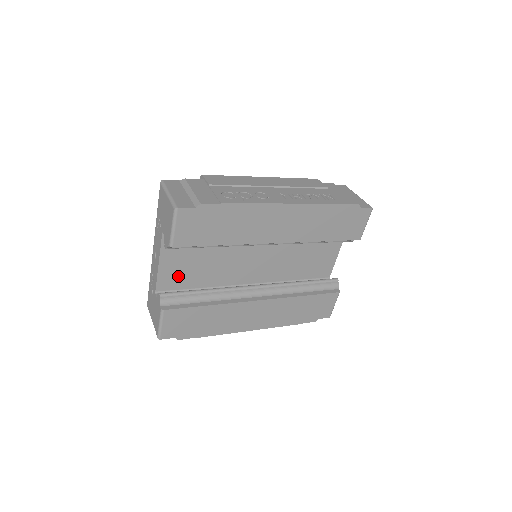
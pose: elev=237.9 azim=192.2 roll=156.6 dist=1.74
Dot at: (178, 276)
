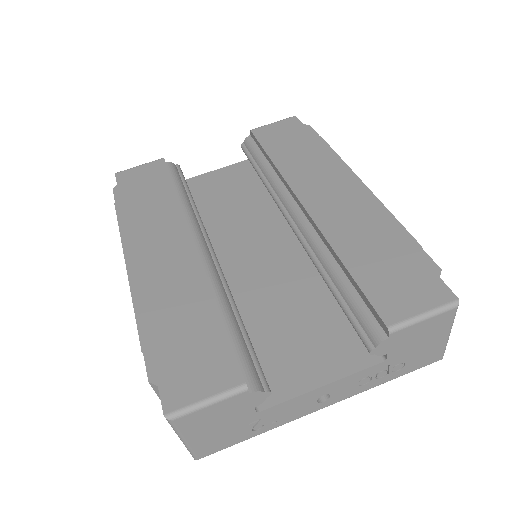
Dot at: (201, 191)
